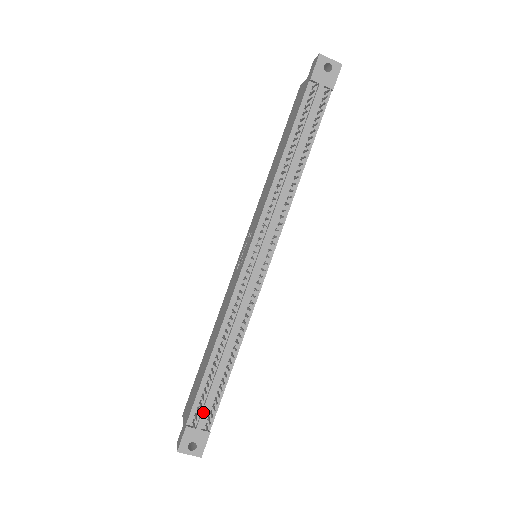
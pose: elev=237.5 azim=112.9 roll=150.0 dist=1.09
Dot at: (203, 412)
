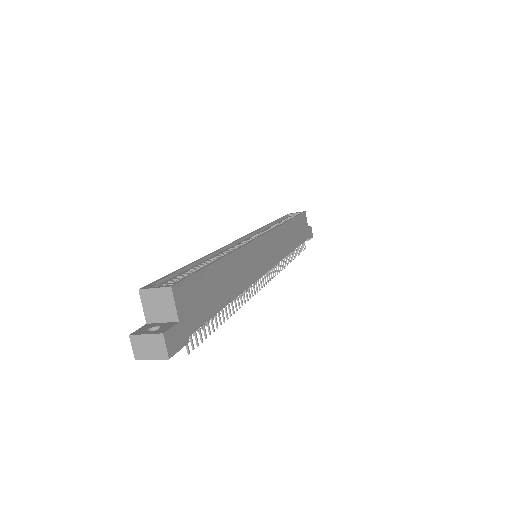
Dot at: occluded
